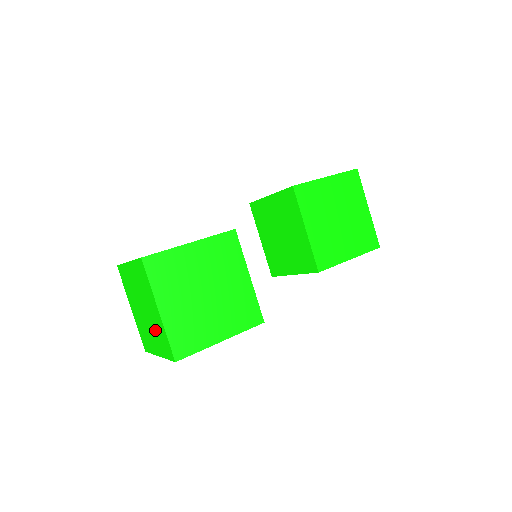
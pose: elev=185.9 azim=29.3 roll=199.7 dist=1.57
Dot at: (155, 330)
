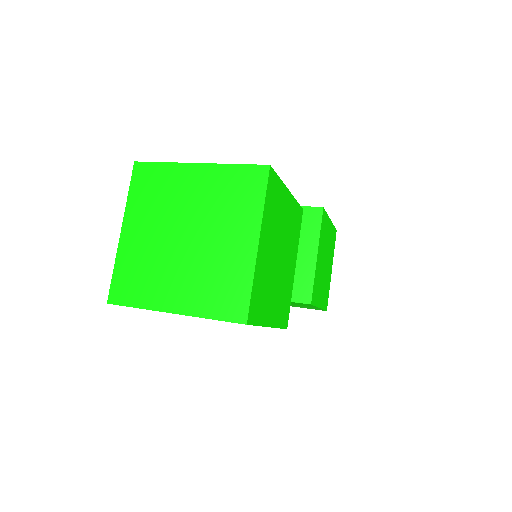
Dot at: (207, 271)
